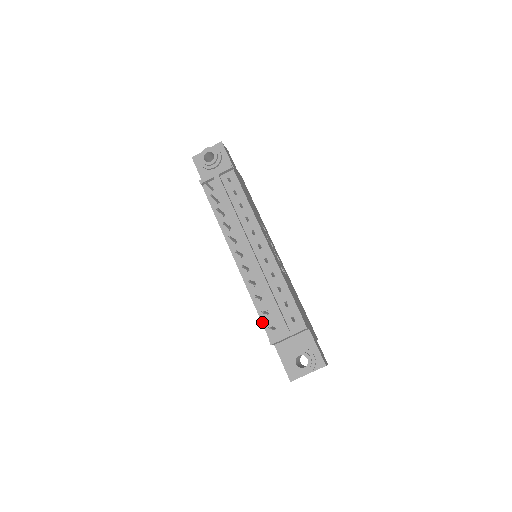
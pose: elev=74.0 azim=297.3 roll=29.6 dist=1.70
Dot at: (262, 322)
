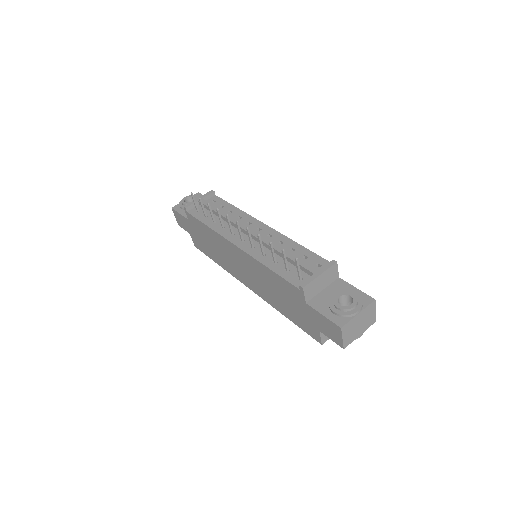
Dot at: (284, 278)
